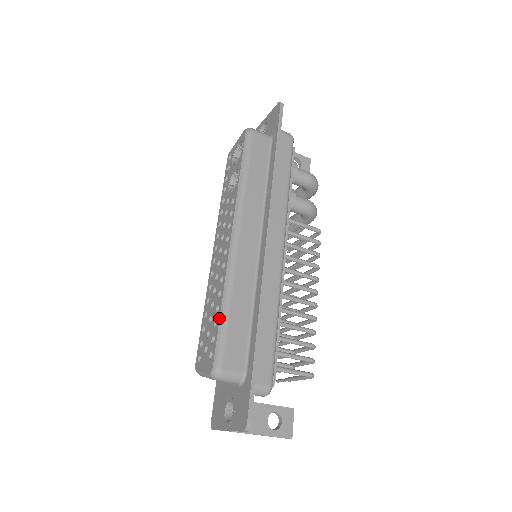
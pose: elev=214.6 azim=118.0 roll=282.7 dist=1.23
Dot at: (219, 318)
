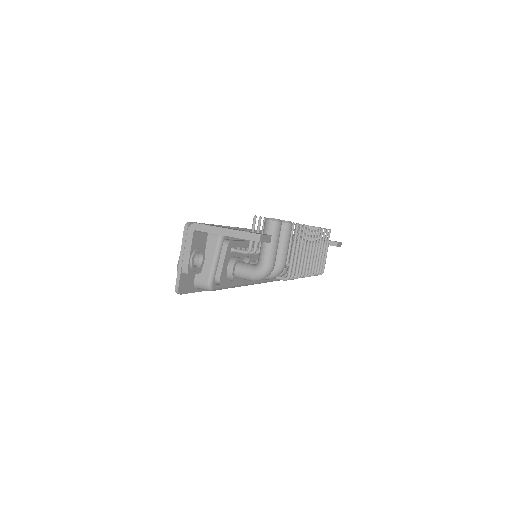
Dot at: occluded
